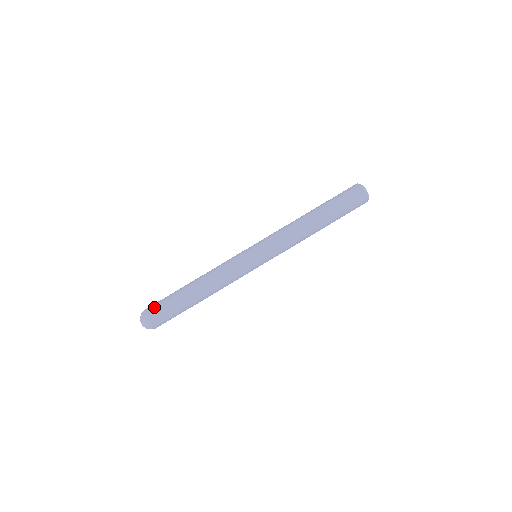
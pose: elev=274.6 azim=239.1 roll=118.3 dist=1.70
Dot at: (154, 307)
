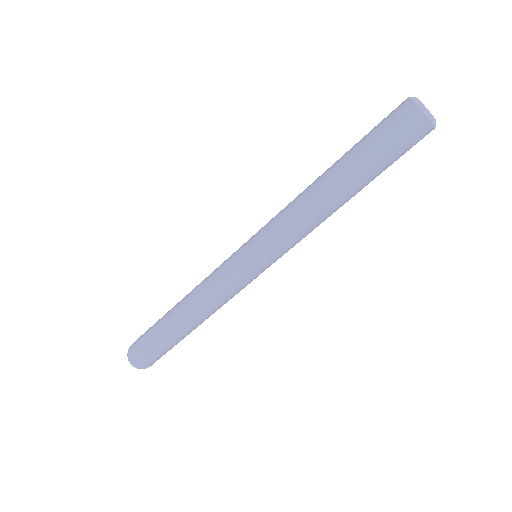
Dot at: (145, 357)
